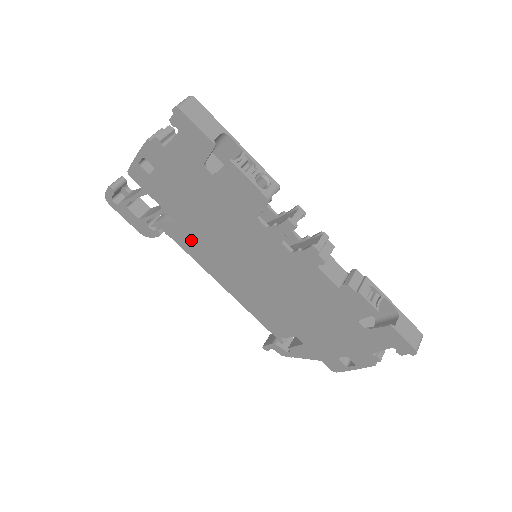
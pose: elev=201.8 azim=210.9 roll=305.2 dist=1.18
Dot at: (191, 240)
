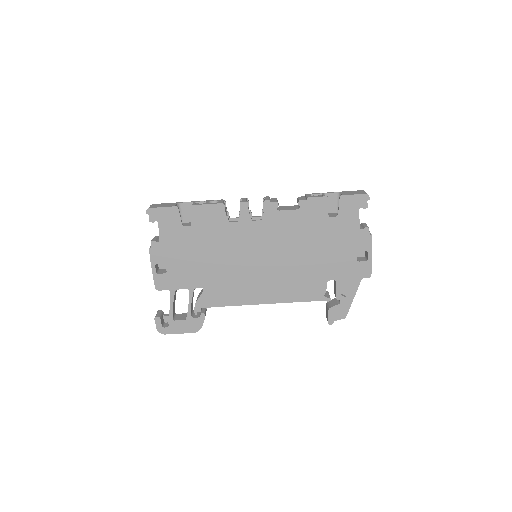
Dot at: (220, 291)
